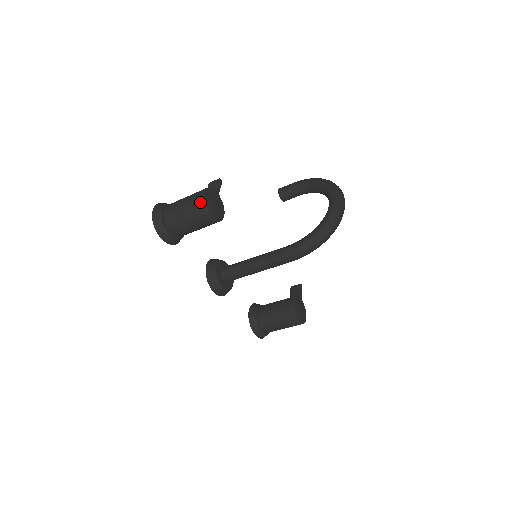
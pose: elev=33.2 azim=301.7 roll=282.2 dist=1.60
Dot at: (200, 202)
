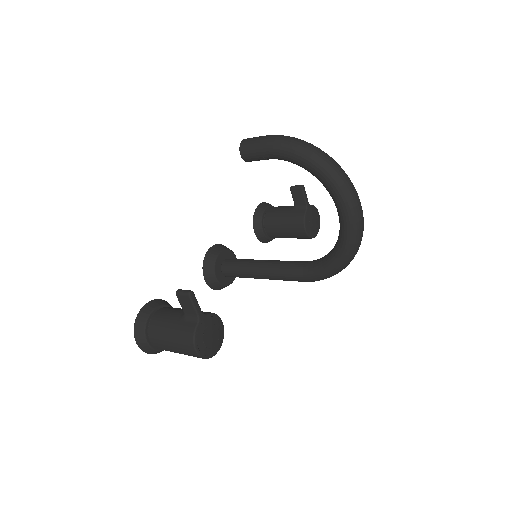
Dot at: occluded
